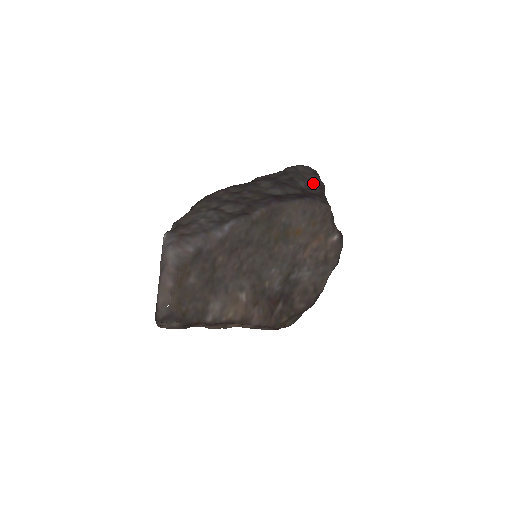
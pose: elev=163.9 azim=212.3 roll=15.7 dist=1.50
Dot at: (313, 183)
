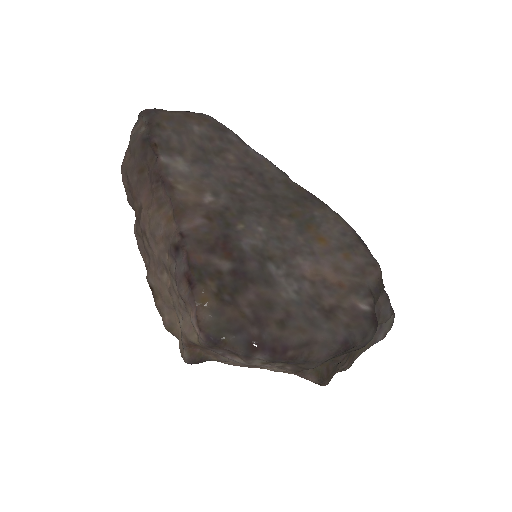
Dot at: occluded
